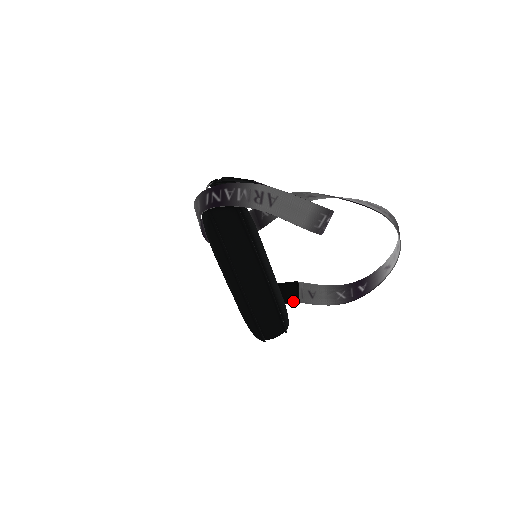
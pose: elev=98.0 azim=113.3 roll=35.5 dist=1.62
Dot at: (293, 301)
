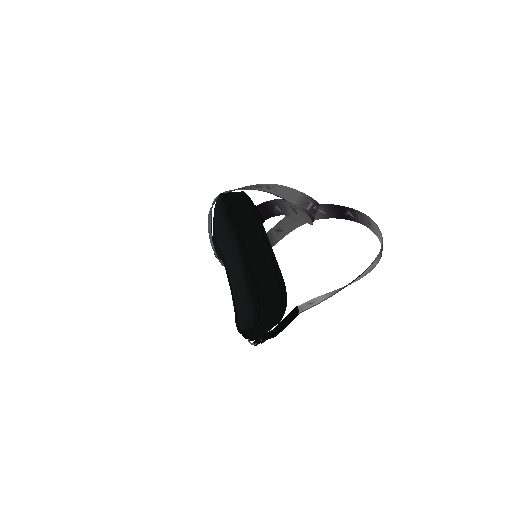
Dot at: (293, 316)
